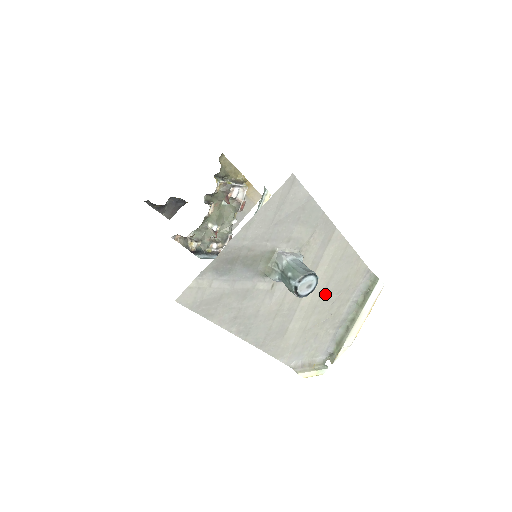
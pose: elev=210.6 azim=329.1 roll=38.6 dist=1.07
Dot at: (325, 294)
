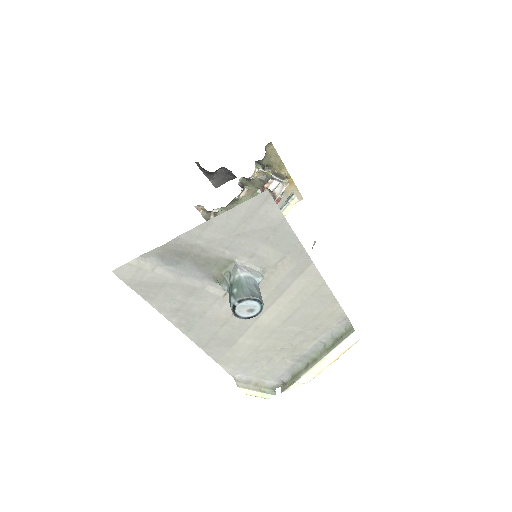
Dot at: (287, 323)
